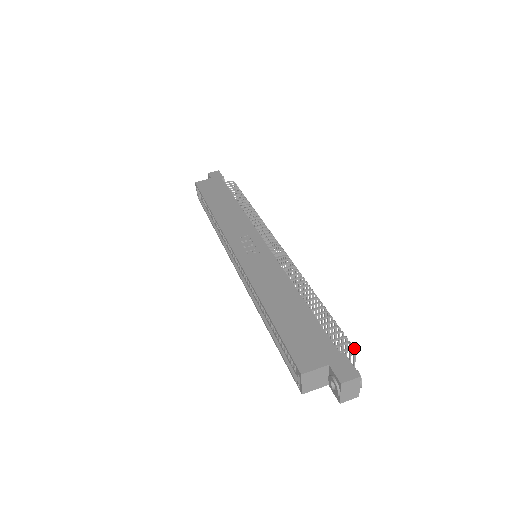
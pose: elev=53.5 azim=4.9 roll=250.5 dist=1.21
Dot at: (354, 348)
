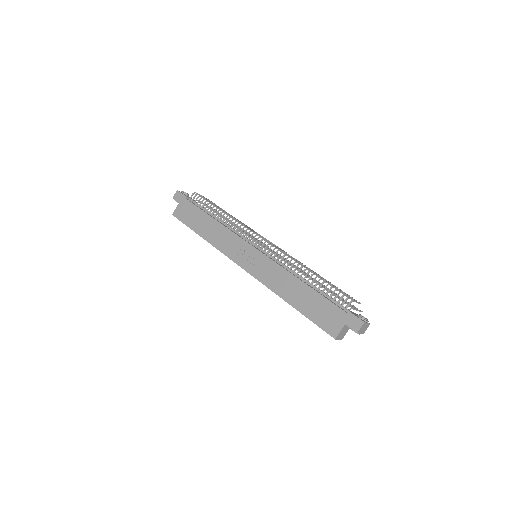
Dot at: (352, 301)
